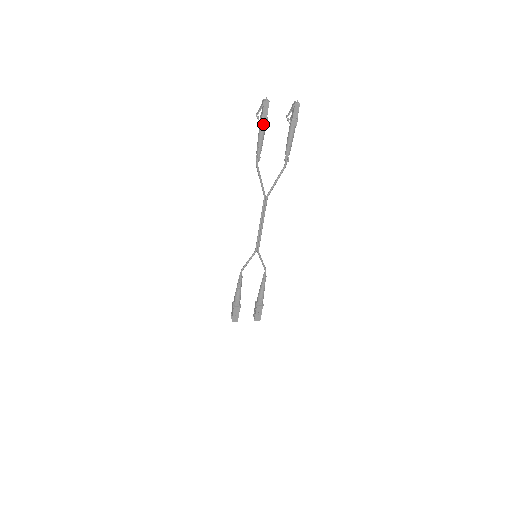
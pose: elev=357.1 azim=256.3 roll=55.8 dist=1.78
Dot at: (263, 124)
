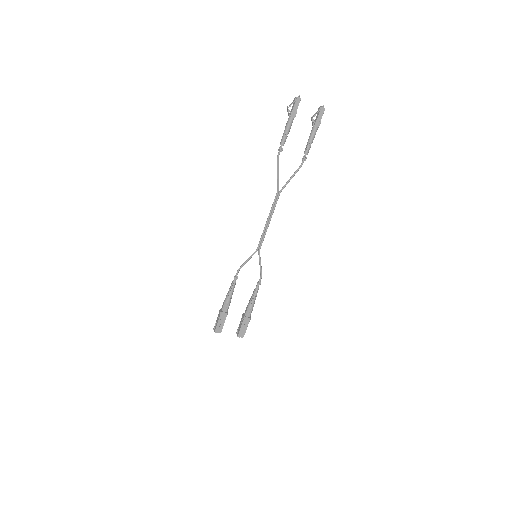
Dot at: (292, 117)
